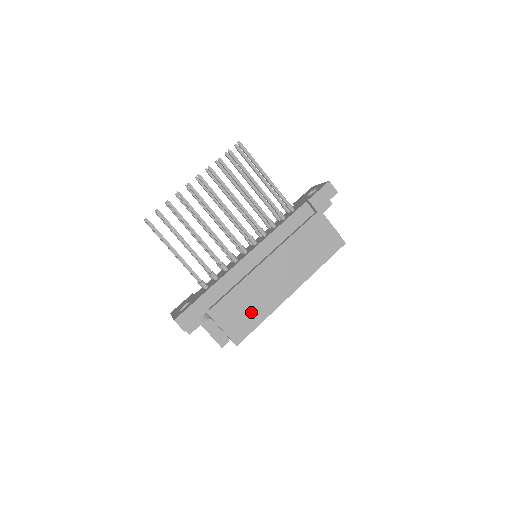
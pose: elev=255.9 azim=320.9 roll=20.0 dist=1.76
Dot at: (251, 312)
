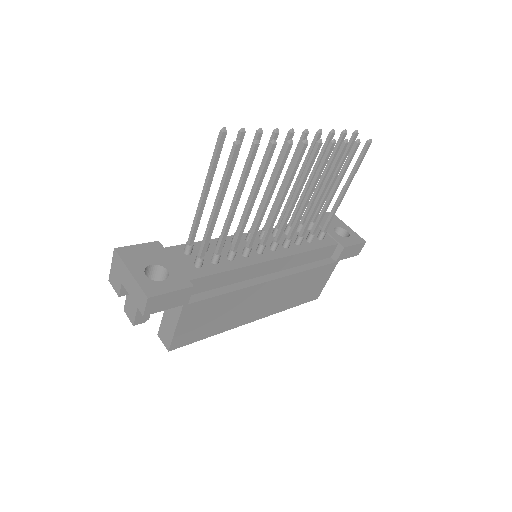
Dot at: (213, 323)
